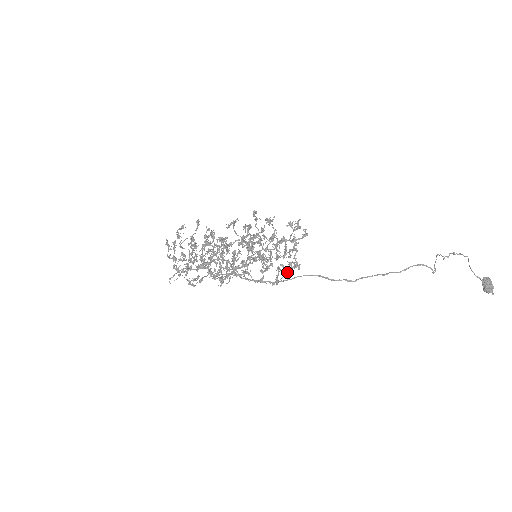
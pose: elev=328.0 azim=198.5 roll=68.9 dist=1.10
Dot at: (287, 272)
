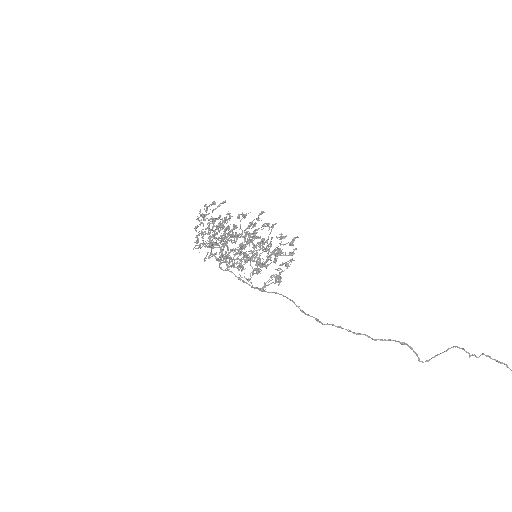
Dot at: occluded
